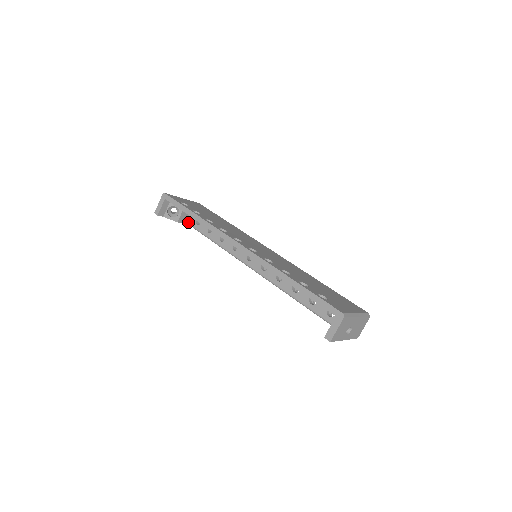
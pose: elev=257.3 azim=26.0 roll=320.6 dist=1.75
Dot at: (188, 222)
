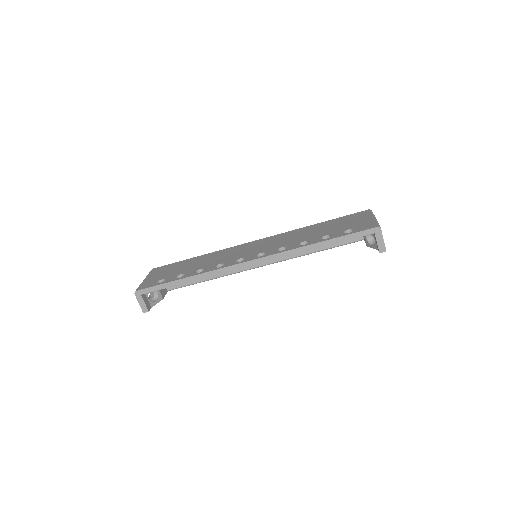
Dot at: (166, 290)
